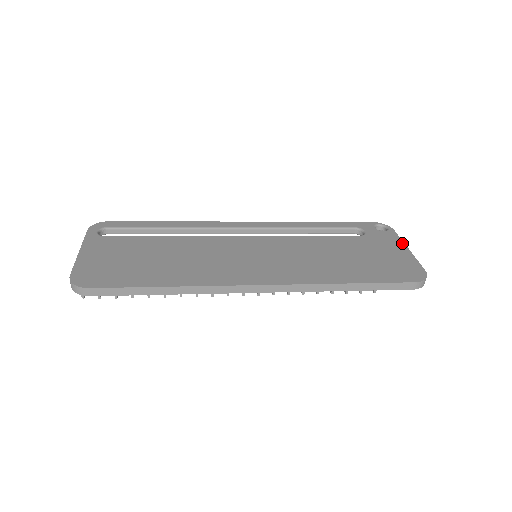
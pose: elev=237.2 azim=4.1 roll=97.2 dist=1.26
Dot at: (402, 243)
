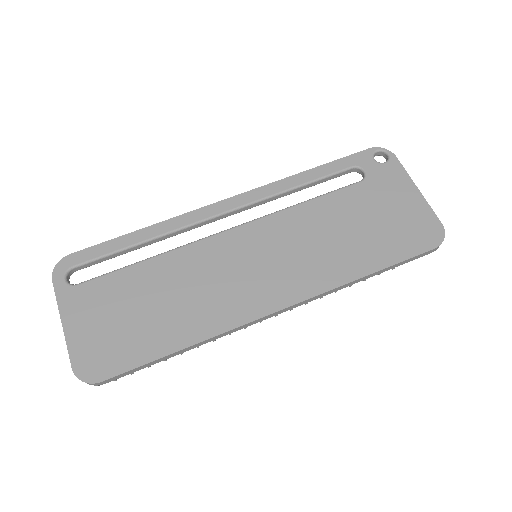
Dot at: (409, 180)
